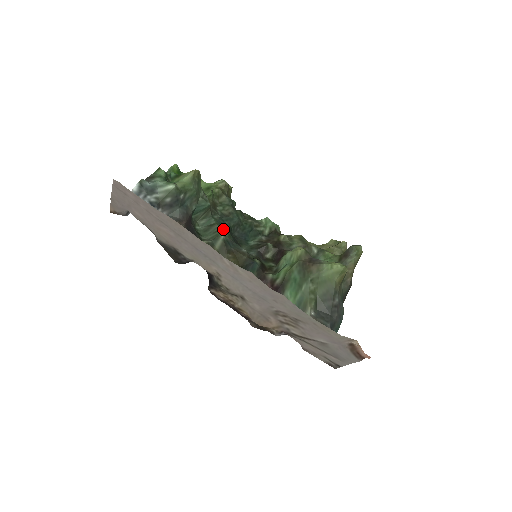
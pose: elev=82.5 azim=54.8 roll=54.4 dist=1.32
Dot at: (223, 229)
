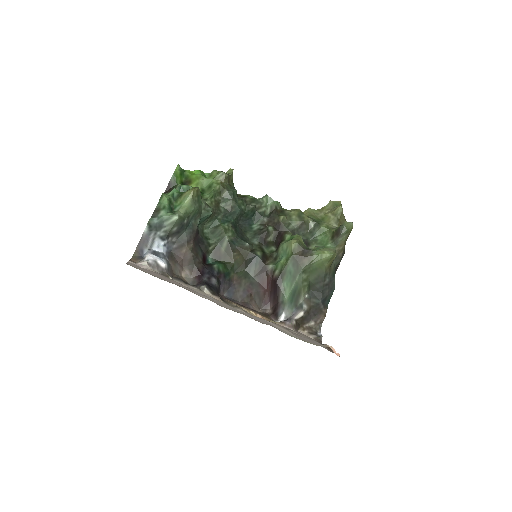
Dot at: (227, 229)
